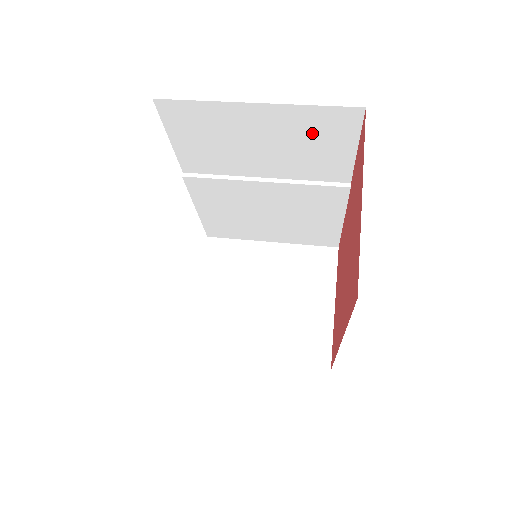
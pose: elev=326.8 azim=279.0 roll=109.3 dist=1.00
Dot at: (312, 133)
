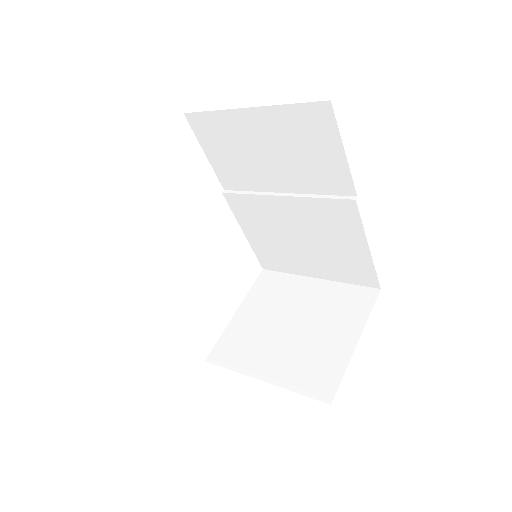
Dot at: (301, 136)
